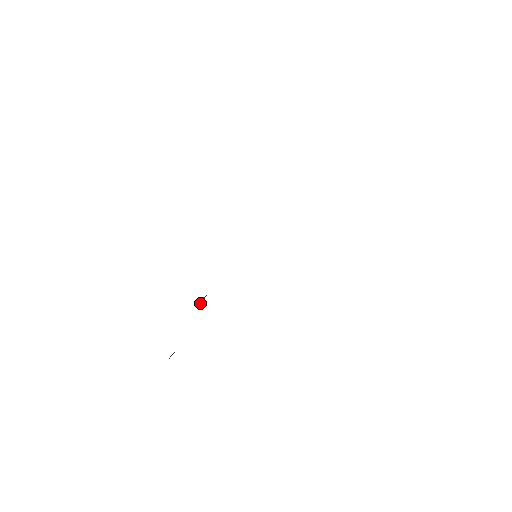
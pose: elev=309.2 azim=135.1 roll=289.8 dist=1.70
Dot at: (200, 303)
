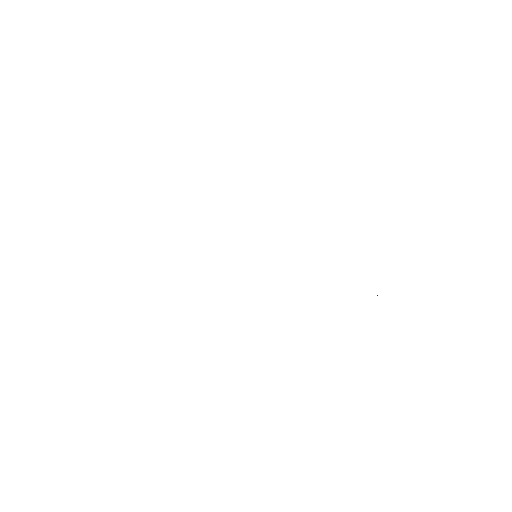
Dot at: occluded
